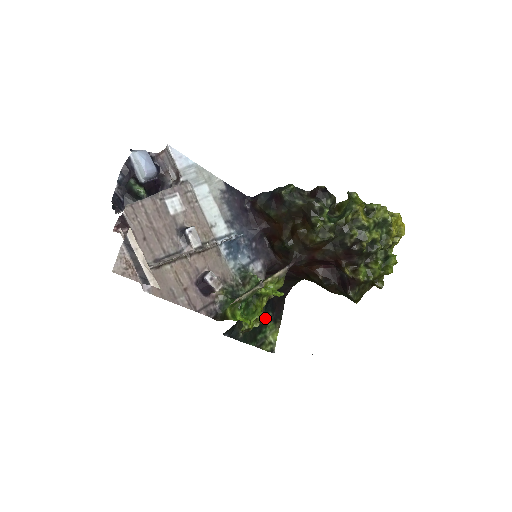
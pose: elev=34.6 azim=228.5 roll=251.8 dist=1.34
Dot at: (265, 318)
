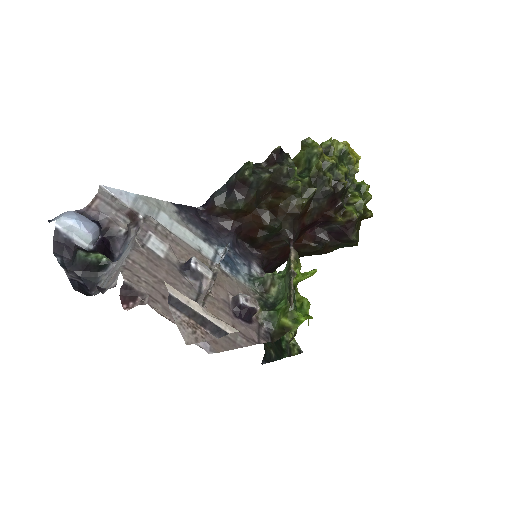
Dot at: occluded
